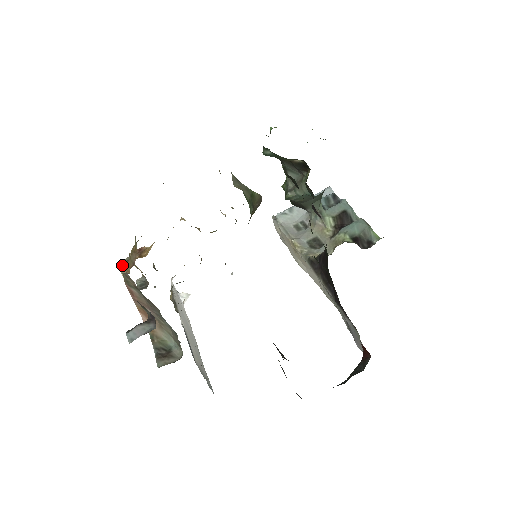
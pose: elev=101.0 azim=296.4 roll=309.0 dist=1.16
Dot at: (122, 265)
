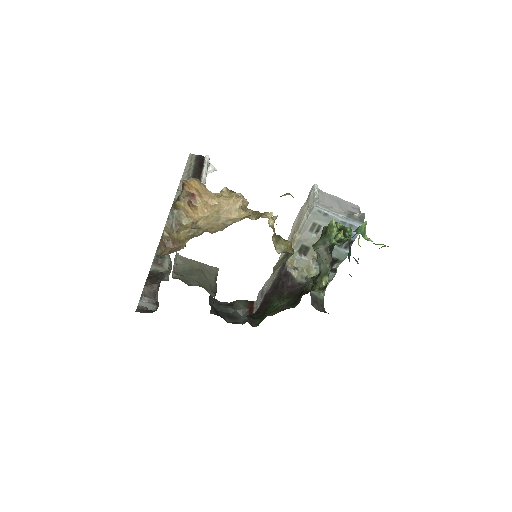
Dot at: (168, 223)
